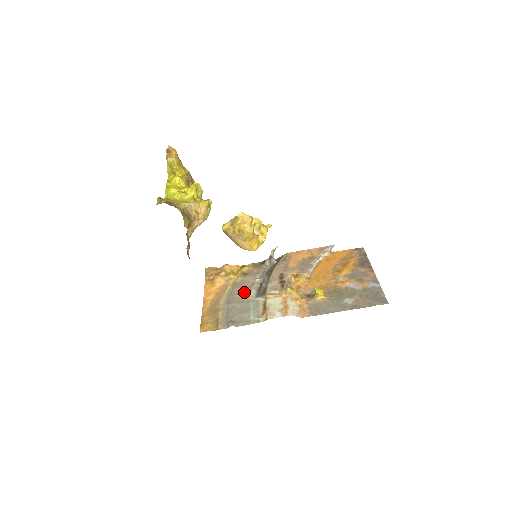
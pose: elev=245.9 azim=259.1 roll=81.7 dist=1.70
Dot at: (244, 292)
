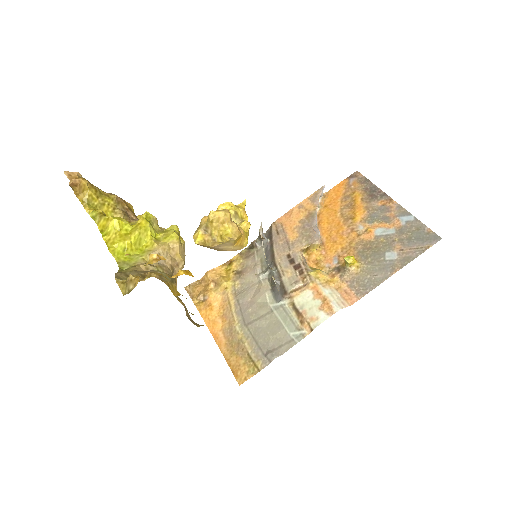
Dot at: (256, 300)
